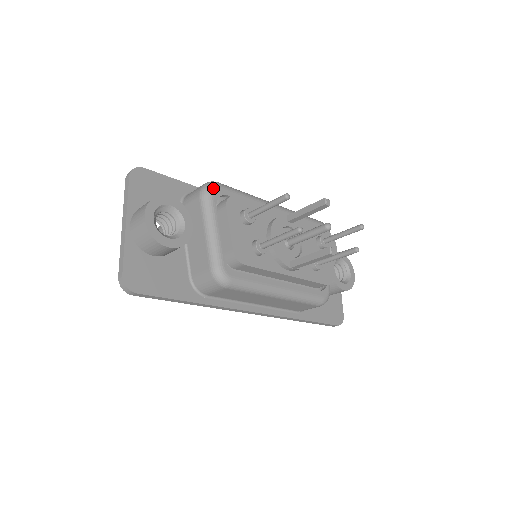
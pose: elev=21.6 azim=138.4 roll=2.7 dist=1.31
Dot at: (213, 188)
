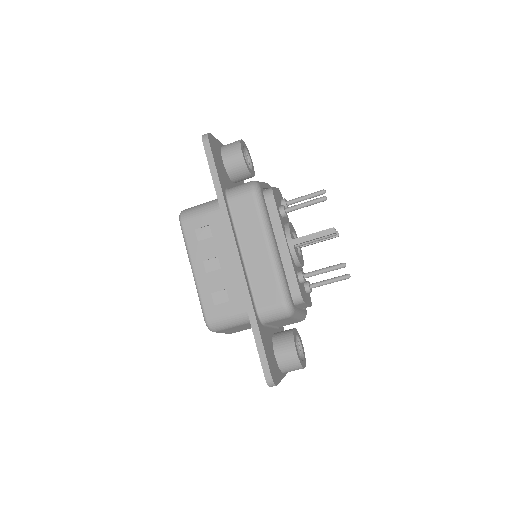
Dot at: occluded
